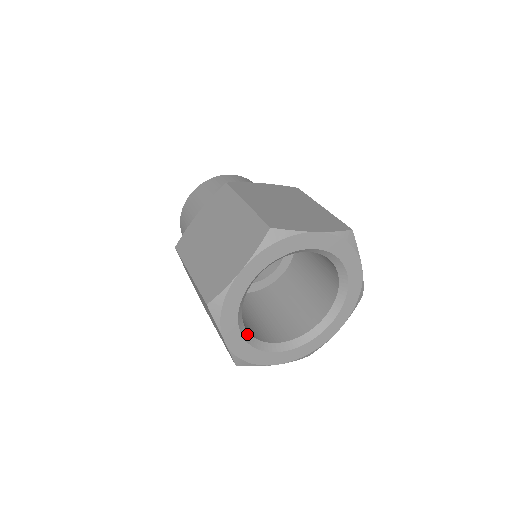
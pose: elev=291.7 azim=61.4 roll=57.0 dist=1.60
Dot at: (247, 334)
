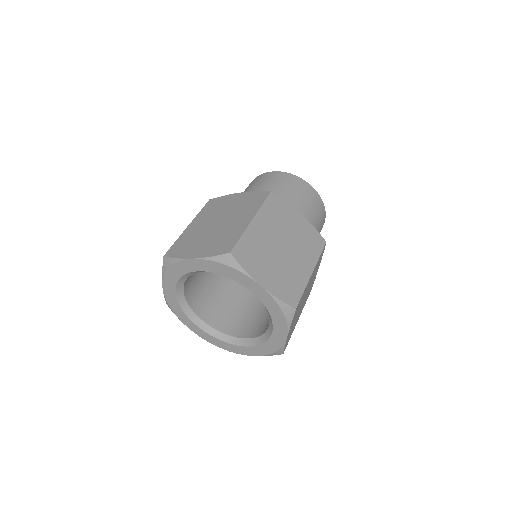
Dot at: (182, 296)
